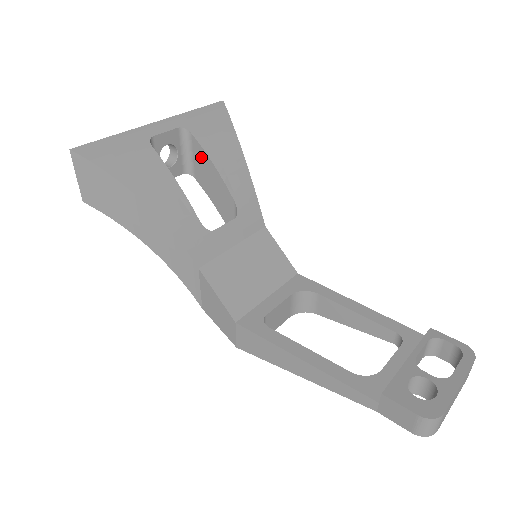
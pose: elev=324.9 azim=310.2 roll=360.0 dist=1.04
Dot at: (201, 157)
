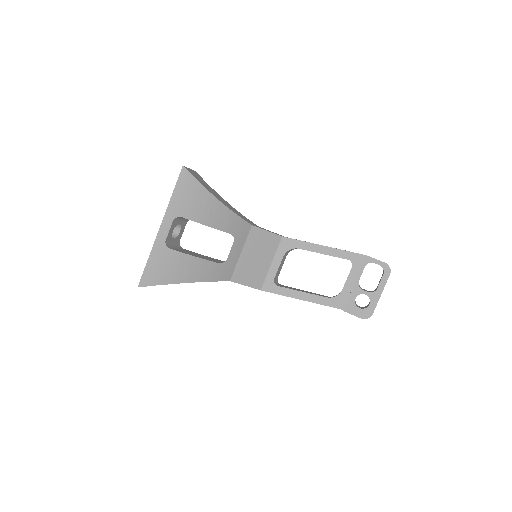
Dot at: occluded
